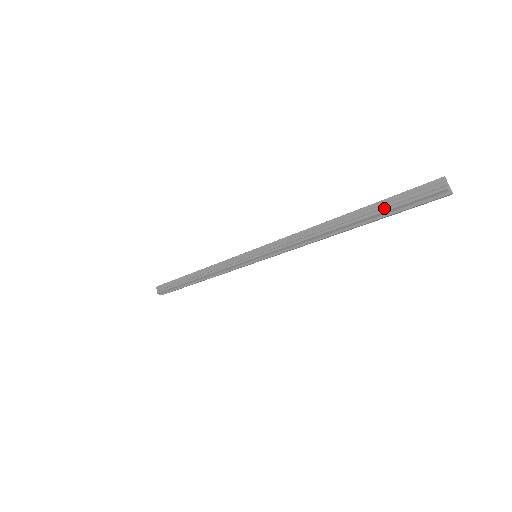
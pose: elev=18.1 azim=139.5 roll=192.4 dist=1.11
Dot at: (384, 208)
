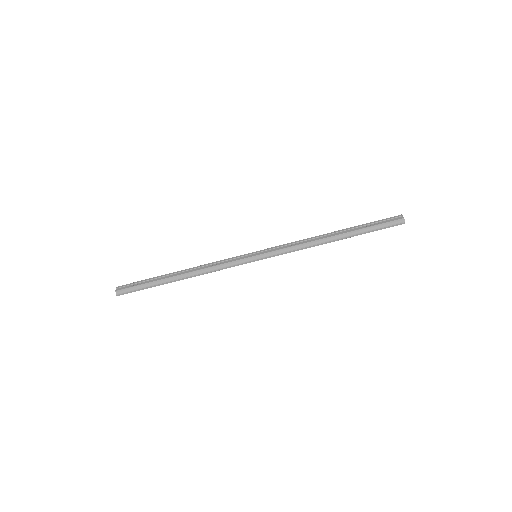
Dot at: (367, 226)
